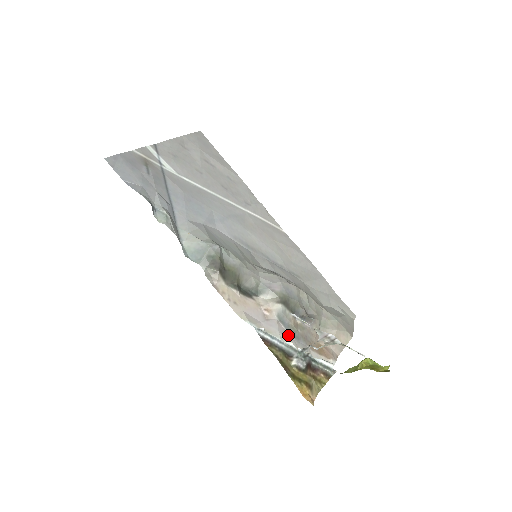
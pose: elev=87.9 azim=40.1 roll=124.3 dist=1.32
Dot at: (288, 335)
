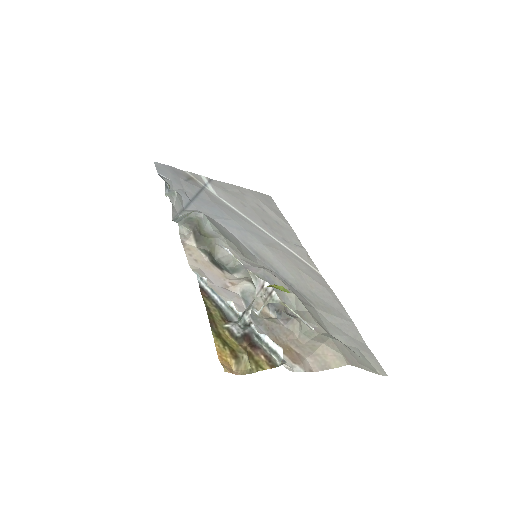
Dot at: occluded
